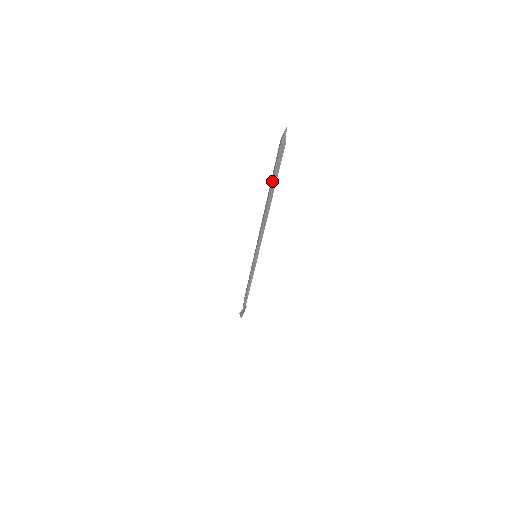
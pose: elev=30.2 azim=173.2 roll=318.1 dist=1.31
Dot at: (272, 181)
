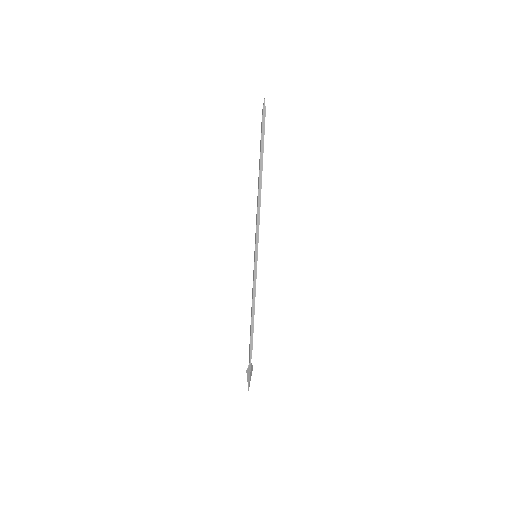
Dot at: (261, 150)
